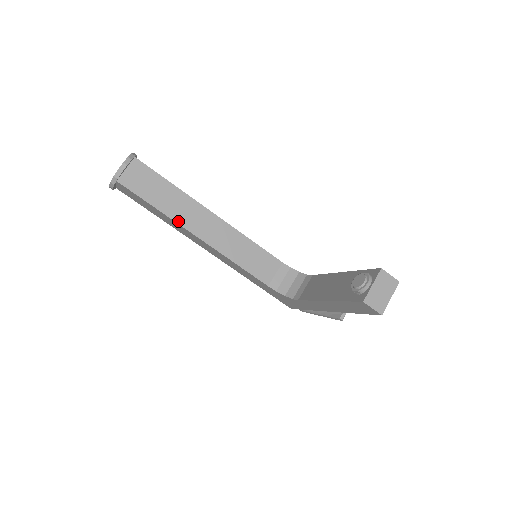
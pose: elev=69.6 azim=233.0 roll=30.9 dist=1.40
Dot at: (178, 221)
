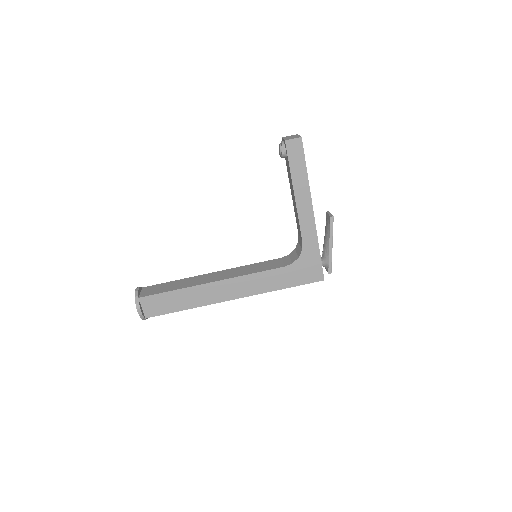
Dot at: (194, 285)
